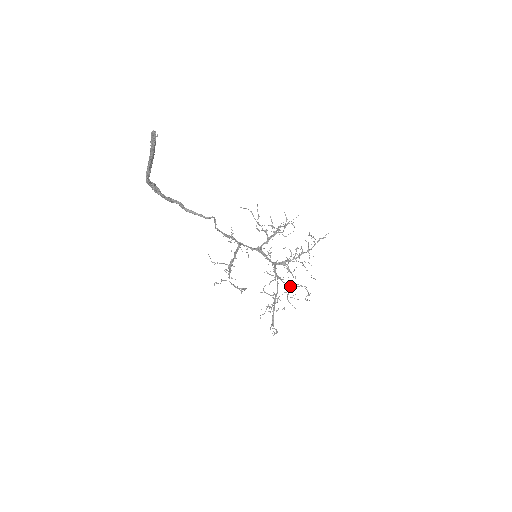
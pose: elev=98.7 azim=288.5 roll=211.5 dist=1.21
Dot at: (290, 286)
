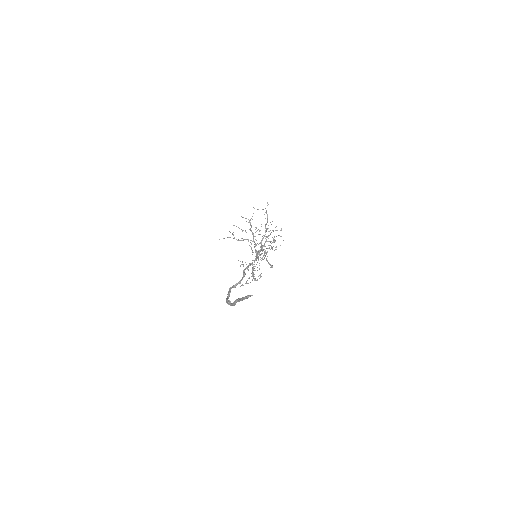
Dot at: occluded
